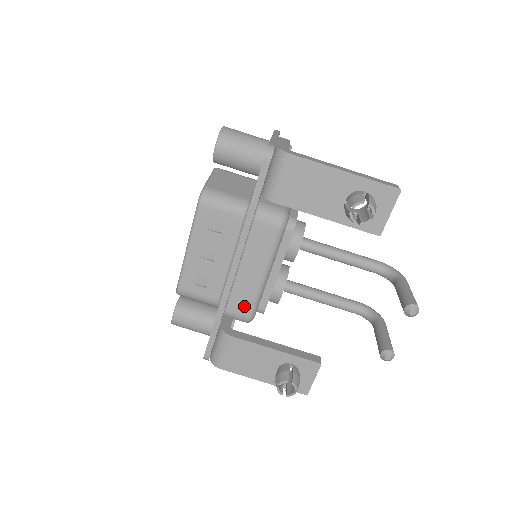
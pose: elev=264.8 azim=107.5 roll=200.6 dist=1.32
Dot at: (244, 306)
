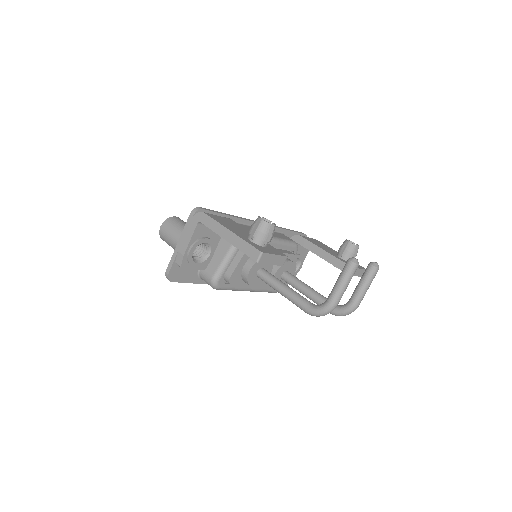
Dot at: occluded
